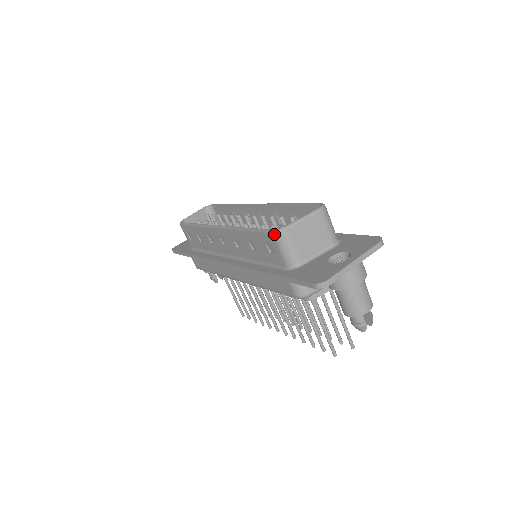
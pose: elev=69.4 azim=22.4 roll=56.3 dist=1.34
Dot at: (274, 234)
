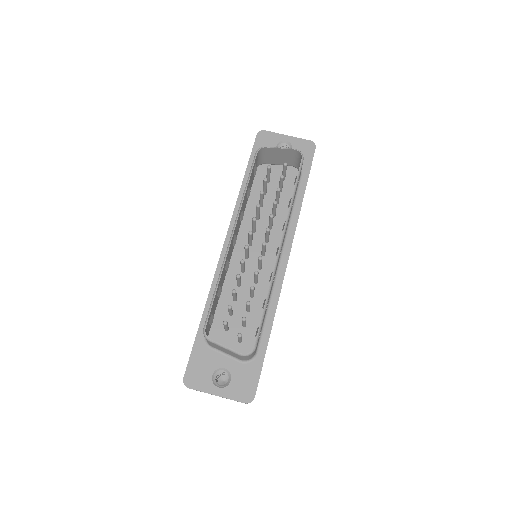
Dot at: (203, 331)
